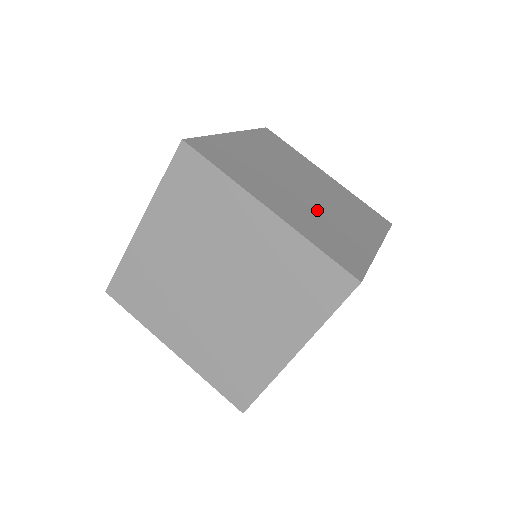
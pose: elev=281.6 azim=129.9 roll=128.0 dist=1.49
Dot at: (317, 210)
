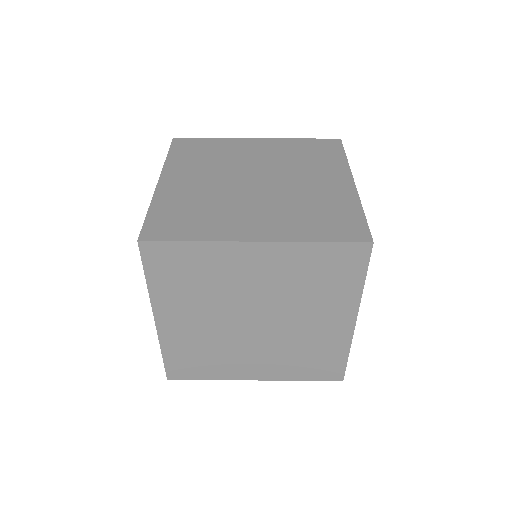
Dot at: (284, 196)
